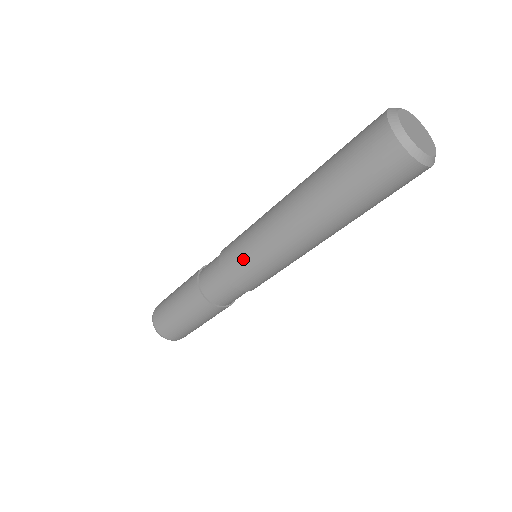
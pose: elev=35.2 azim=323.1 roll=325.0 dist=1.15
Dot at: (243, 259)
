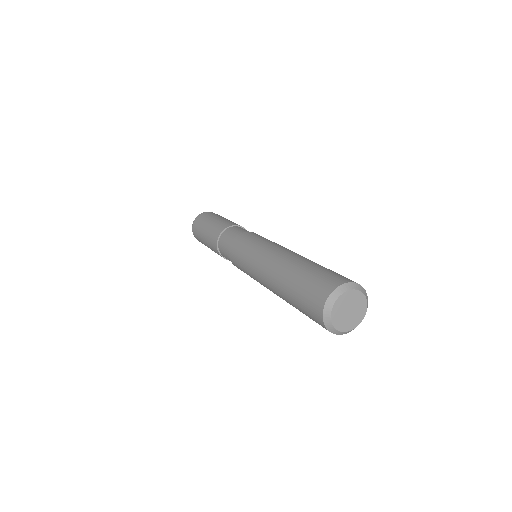
Dot at: (240, 257)
